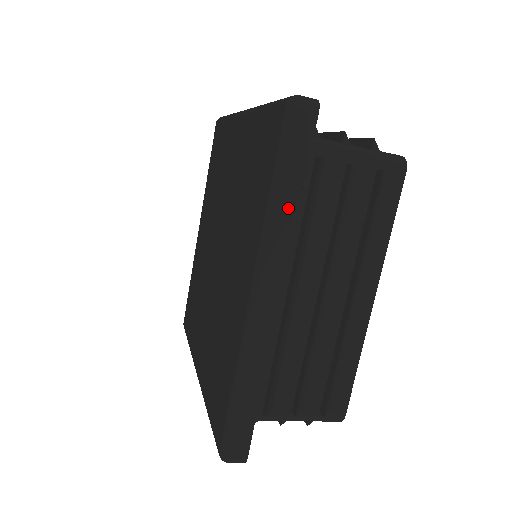
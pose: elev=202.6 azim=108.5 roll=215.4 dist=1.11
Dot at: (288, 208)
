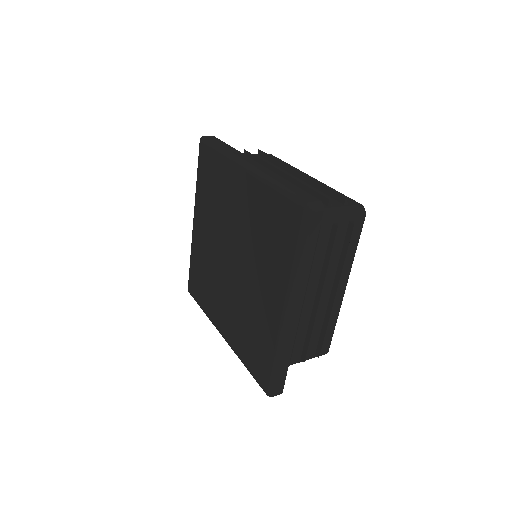
Dot at: (306, 266)
